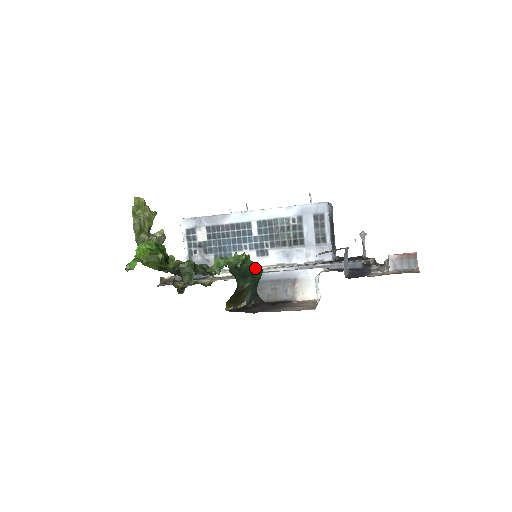
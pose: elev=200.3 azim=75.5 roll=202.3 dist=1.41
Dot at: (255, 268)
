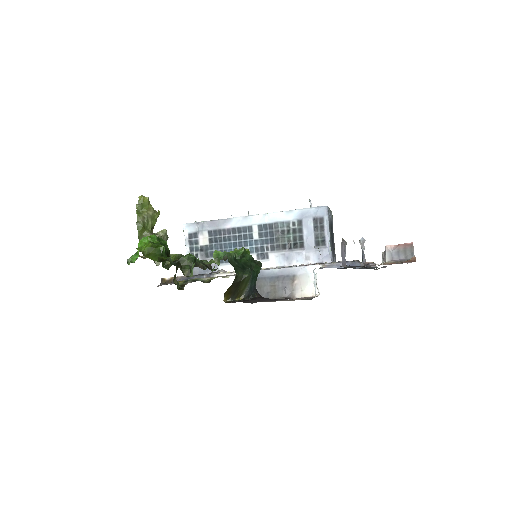
Dot at: (254, 262)
